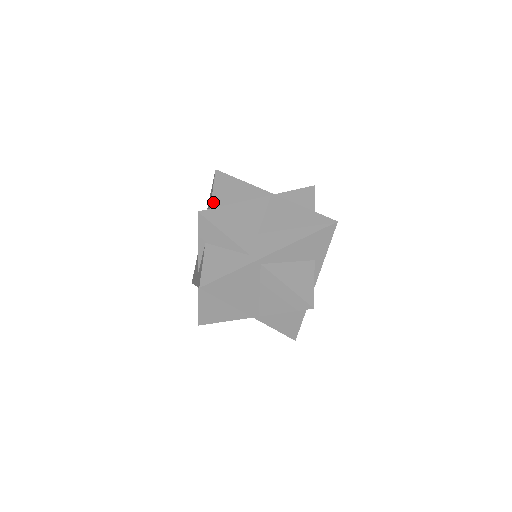
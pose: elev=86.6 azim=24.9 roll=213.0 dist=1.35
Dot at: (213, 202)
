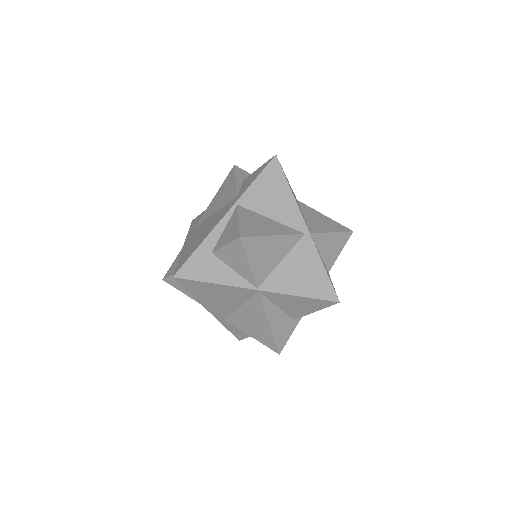
Dot at: occluded
